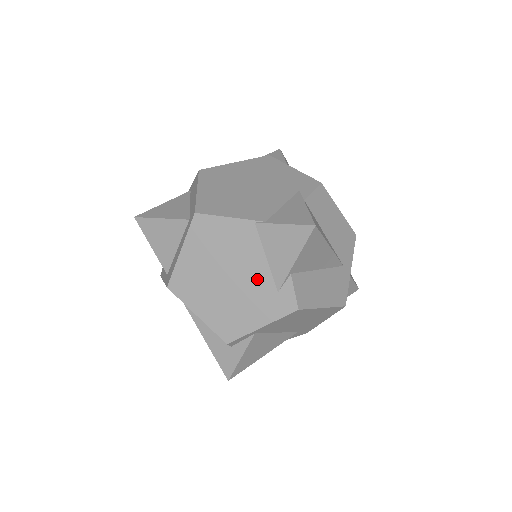
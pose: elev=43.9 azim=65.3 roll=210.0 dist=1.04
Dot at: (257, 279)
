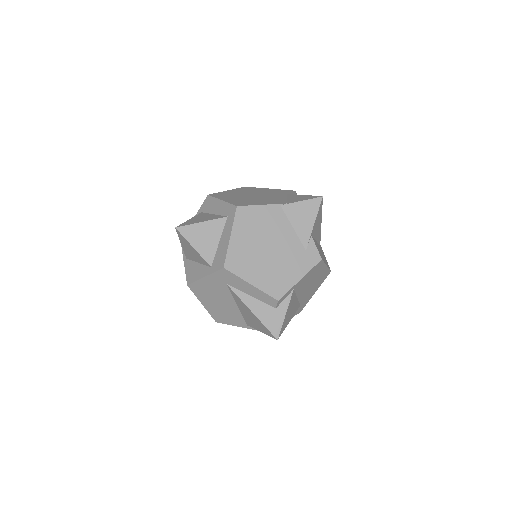
Dot at: (290, 244)
